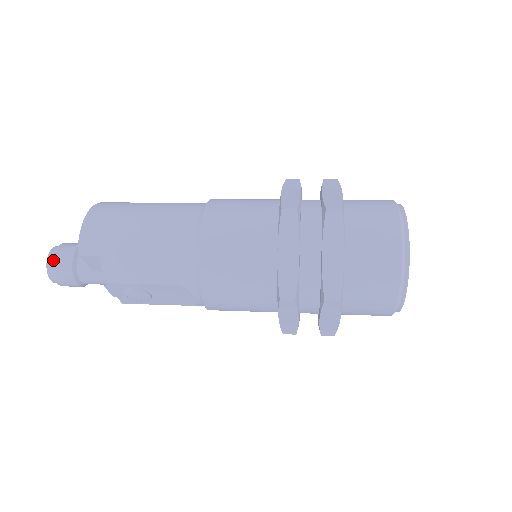
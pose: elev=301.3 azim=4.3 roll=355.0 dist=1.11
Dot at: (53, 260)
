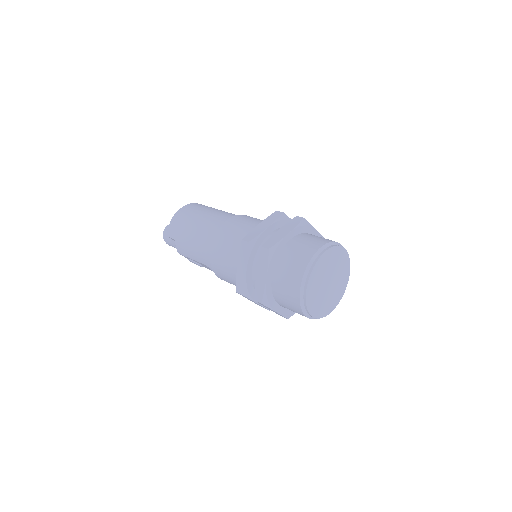
Dot at: (165, 233)
